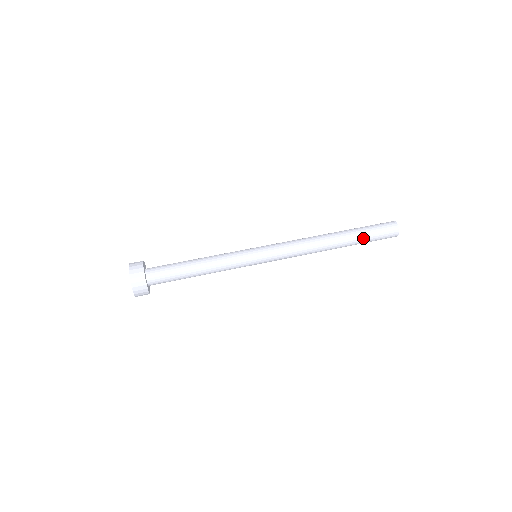
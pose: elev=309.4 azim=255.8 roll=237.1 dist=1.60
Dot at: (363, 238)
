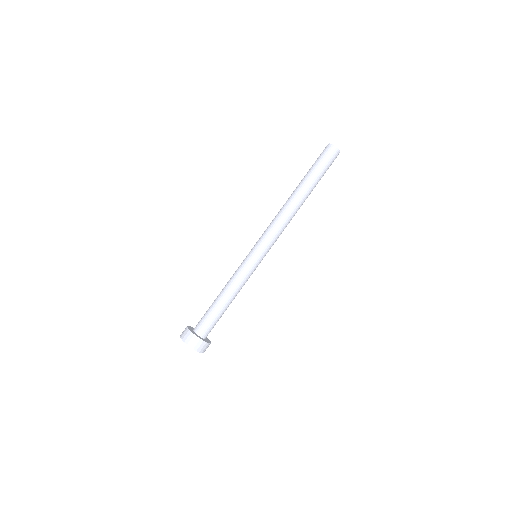
Dot at: (319, 180)
